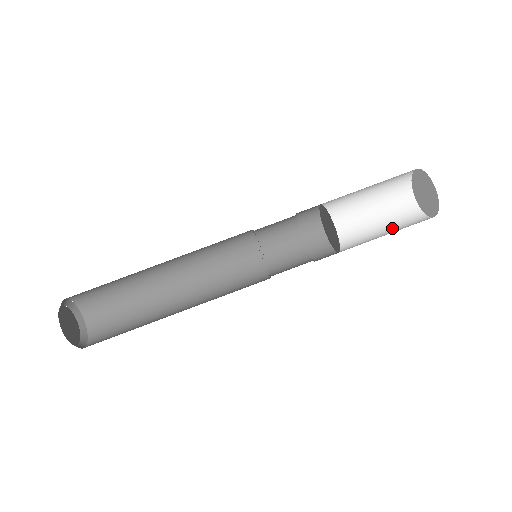
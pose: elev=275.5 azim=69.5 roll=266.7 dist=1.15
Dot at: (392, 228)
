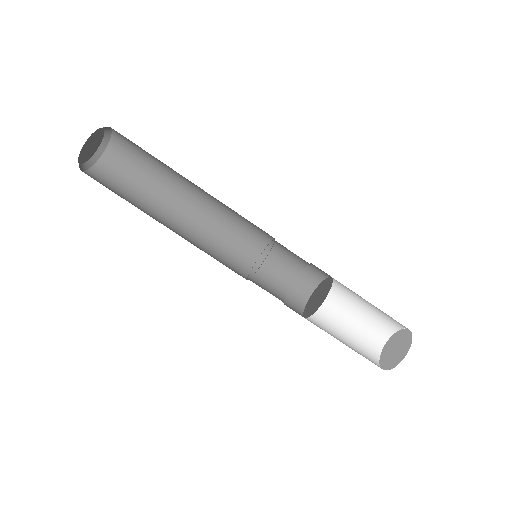
Dot at: (351, 345)
